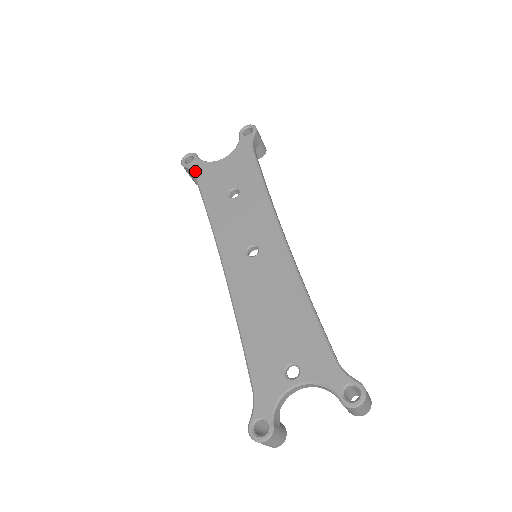
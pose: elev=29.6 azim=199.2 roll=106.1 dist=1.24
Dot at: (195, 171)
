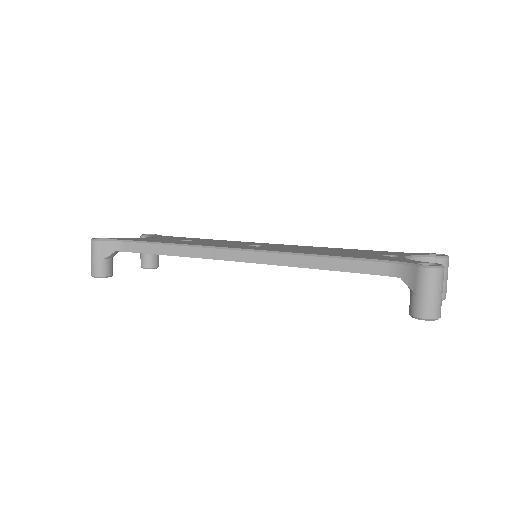
Dot at: (122, 239)
